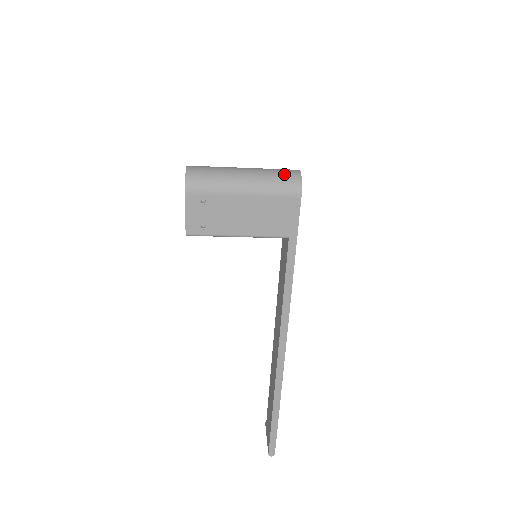
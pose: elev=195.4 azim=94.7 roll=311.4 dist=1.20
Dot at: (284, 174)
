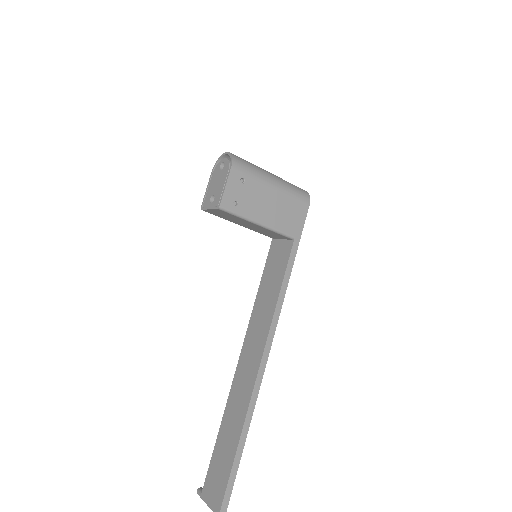
Dot at: (296, 186)
